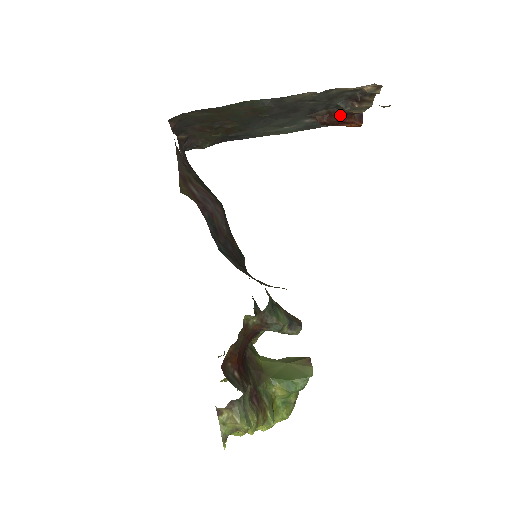
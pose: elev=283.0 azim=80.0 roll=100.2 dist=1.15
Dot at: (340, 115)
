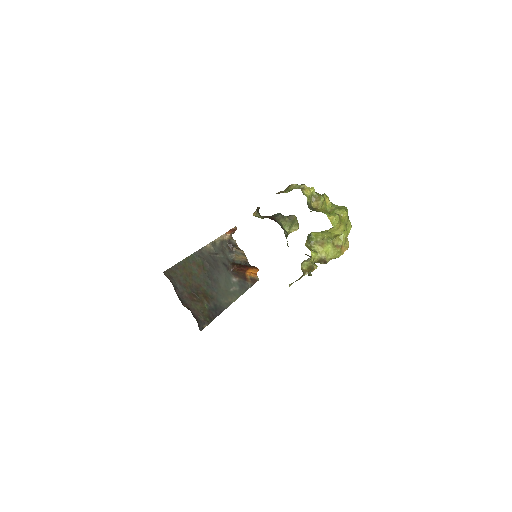
Dot at: occluded
